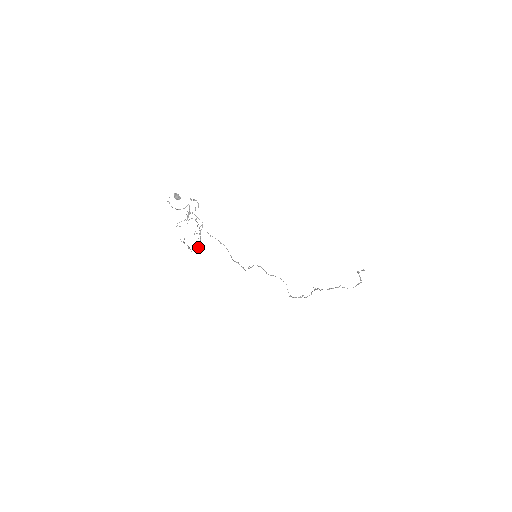
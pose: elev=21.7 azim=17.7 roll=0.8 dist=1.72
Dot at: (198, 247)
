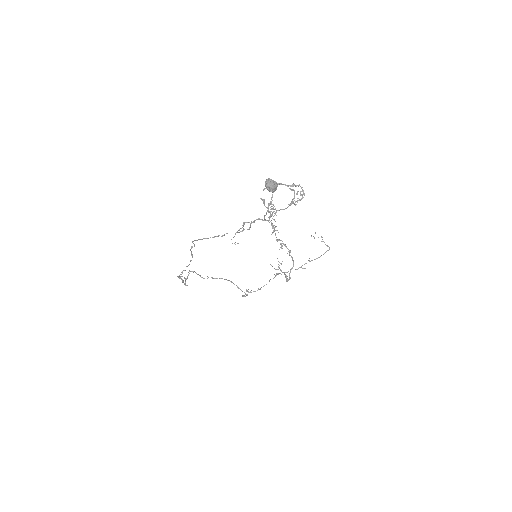
Dot at: (291, 269)
